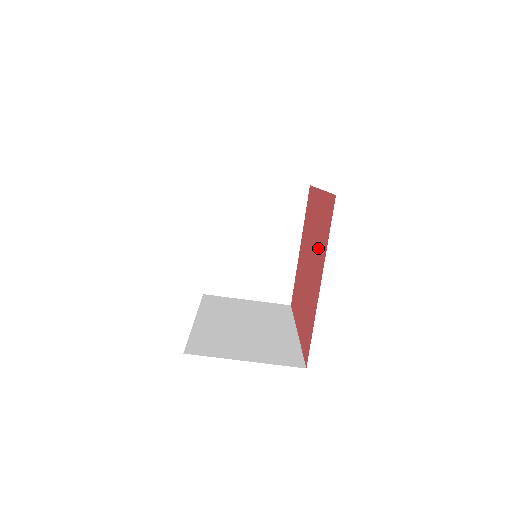
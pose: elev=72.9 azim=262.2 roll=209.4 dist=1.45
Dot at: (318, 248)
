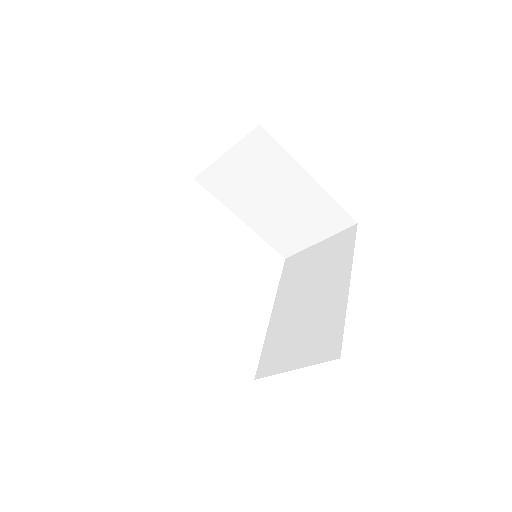
Dot at: occluded
